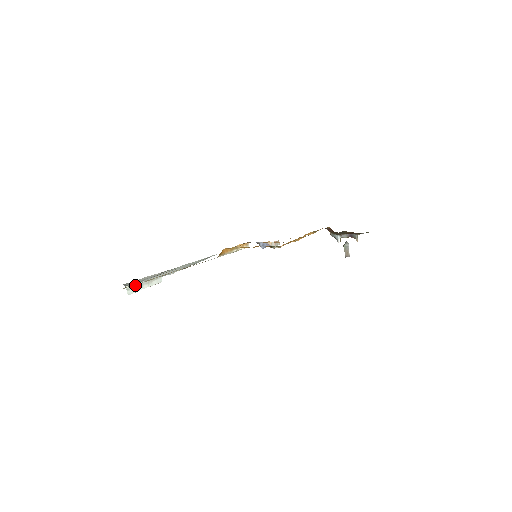
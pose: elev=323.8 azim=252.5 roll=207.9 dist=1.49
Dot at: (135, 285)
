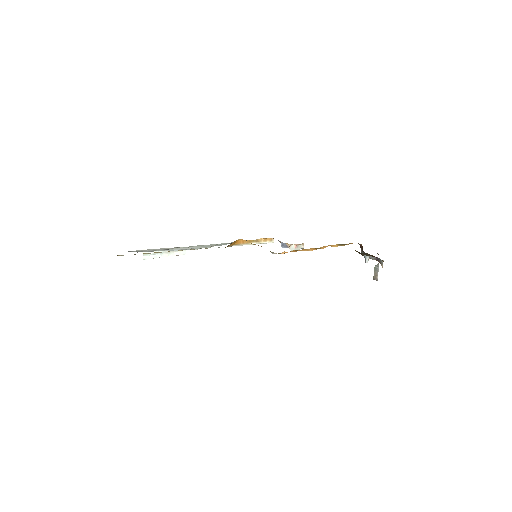
Dot at: (153, 252)
